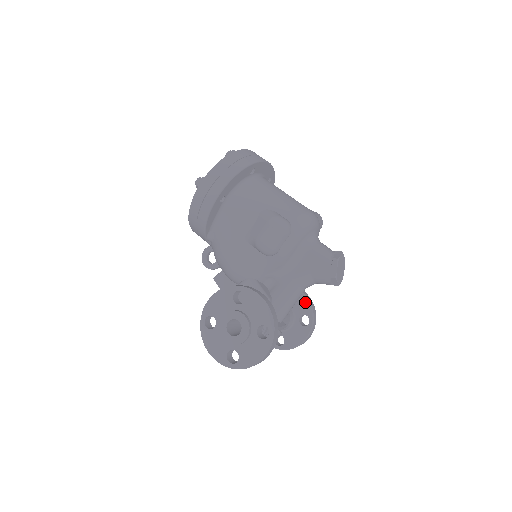
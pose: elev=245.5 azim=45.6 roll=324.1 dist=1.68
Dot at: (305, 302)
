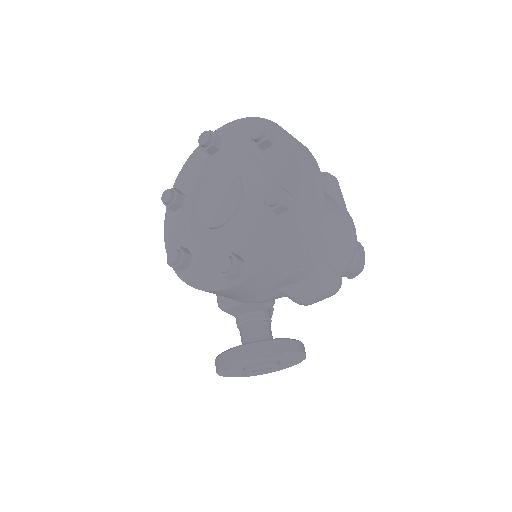
Dot at: occluded
